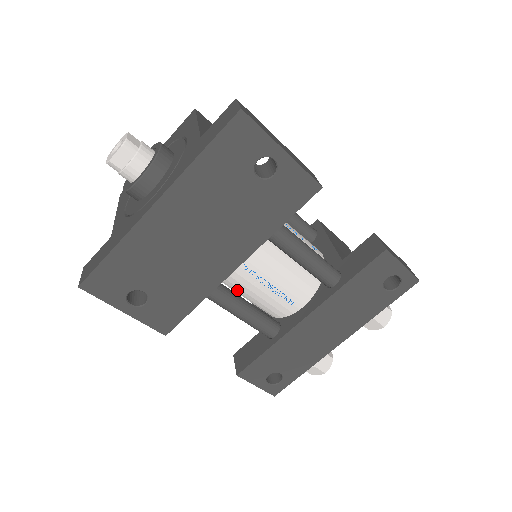
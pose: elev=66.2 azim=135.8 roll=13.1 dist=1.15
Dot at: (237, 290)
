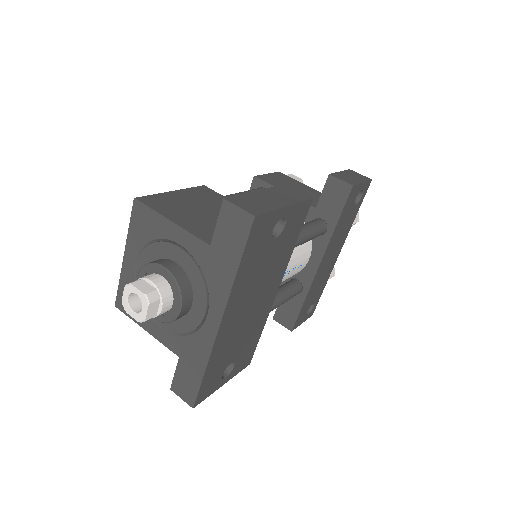
Dot at: occluded
